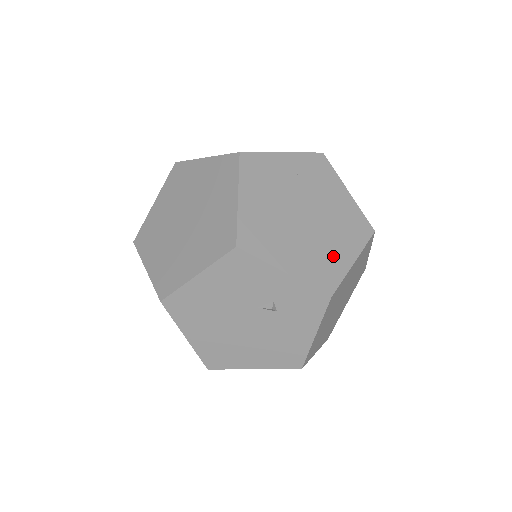
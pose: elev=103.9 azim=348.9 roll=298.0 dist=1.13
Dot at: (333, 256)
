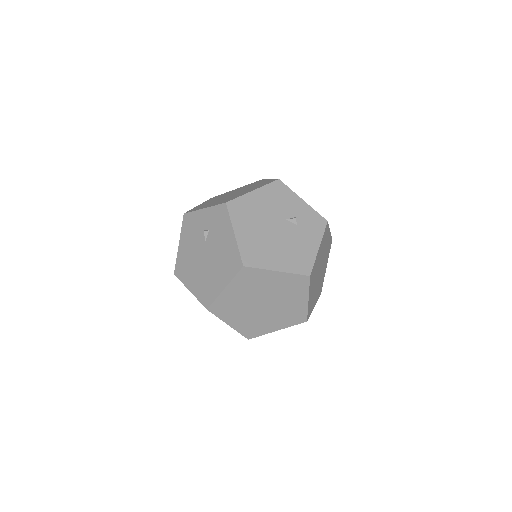
Dot at: occluded
